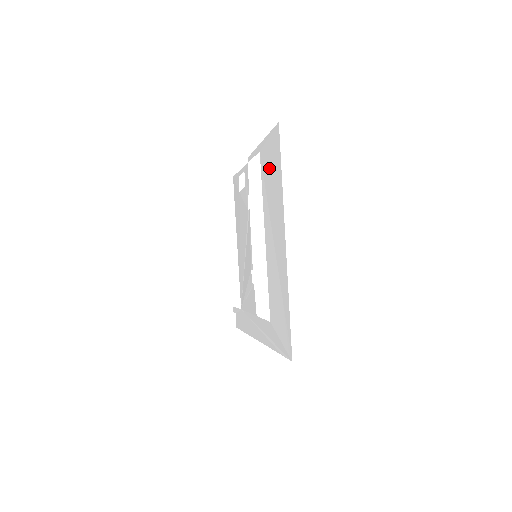
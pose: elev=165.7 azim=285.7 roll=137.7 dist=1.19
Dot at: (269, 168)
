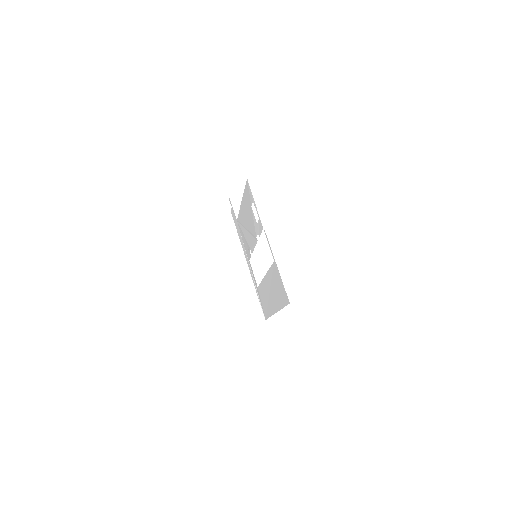
Dot at: (277, 284)
